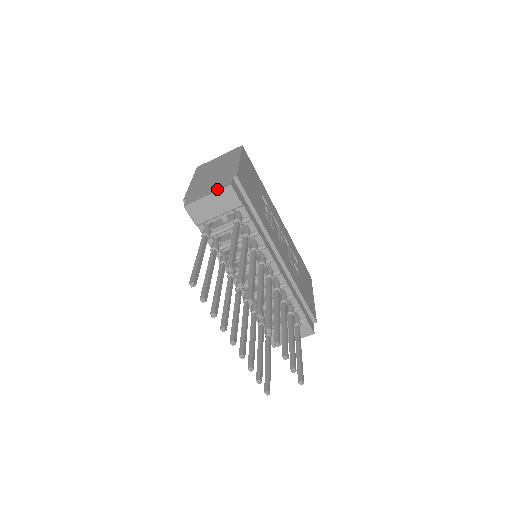
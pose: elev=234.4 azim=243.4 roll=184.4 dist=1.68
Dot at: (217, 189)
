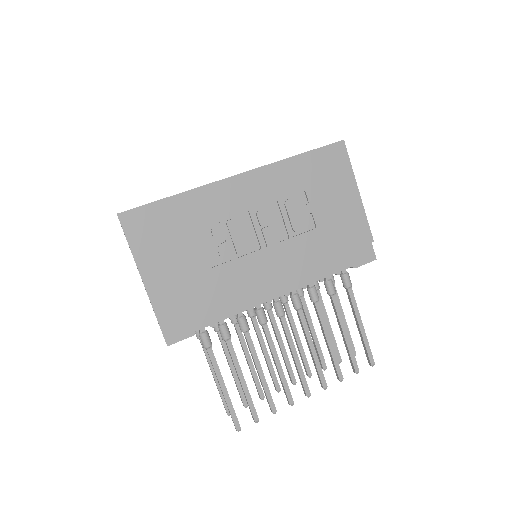
Dot at: occluded
